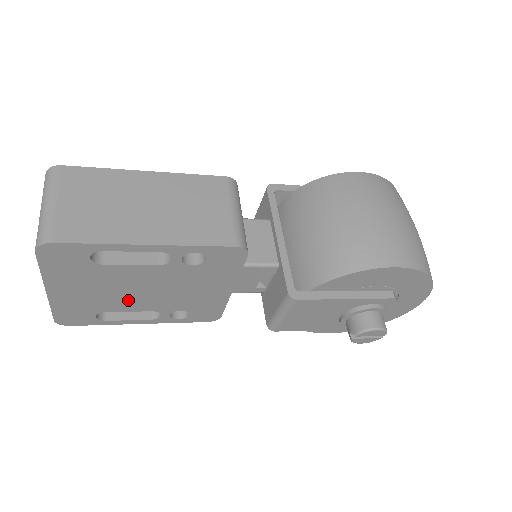
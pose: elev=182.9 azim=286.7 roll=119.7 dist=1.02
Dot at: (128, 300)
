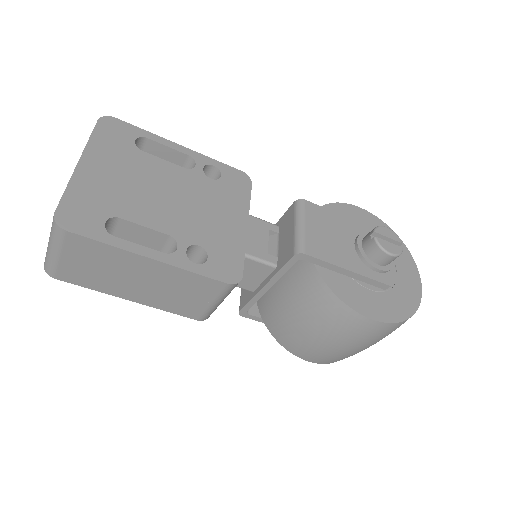
Dot at: (149, 206)
